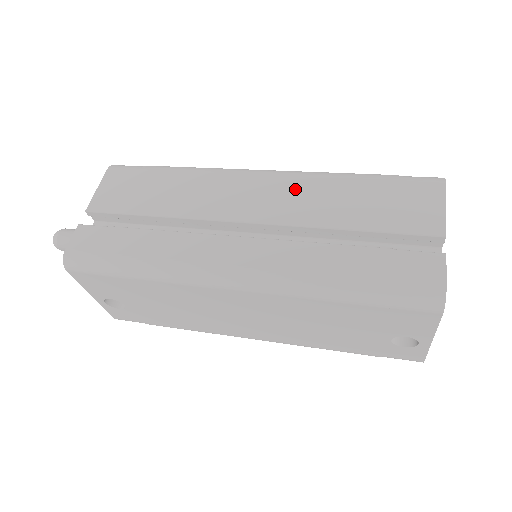
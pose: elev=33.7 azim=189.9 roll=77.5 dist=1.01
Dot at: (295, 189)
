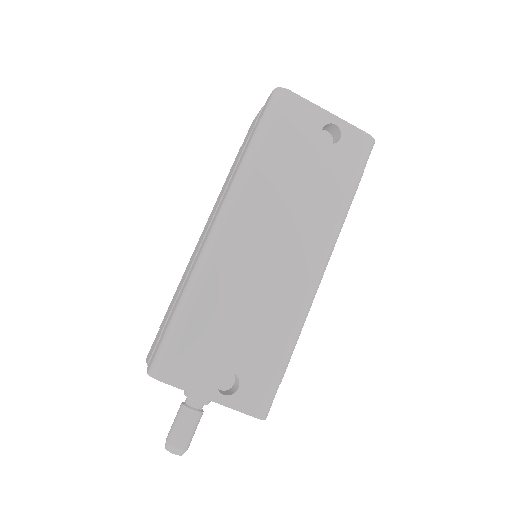
Dot at: occluded
